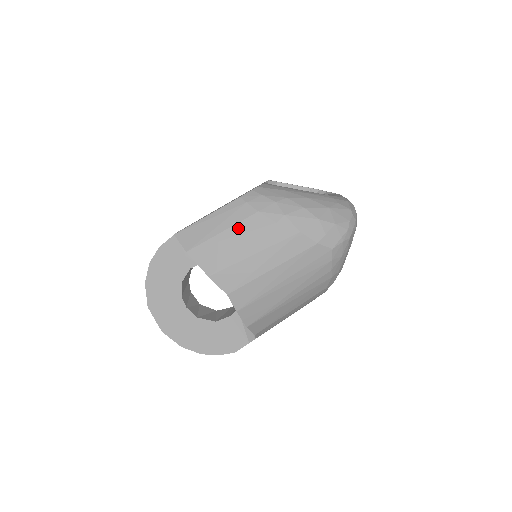
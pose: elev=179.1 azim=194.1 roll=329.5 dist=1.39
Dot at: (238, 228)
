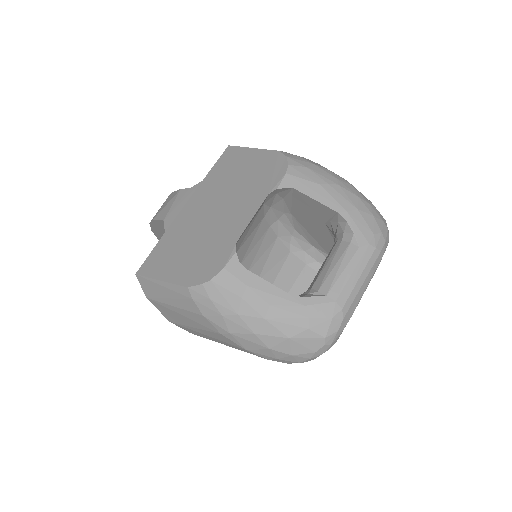
Dot at: (186, 313)
